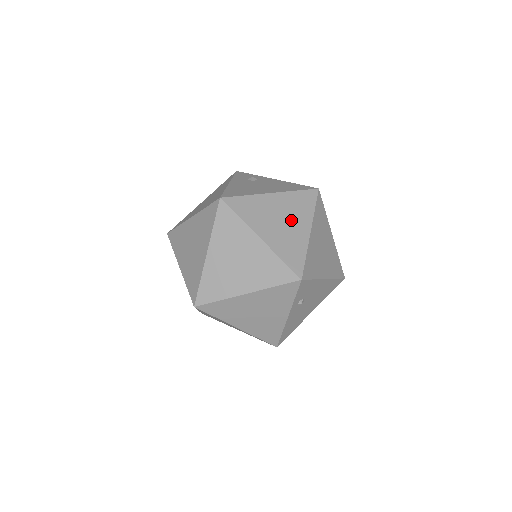
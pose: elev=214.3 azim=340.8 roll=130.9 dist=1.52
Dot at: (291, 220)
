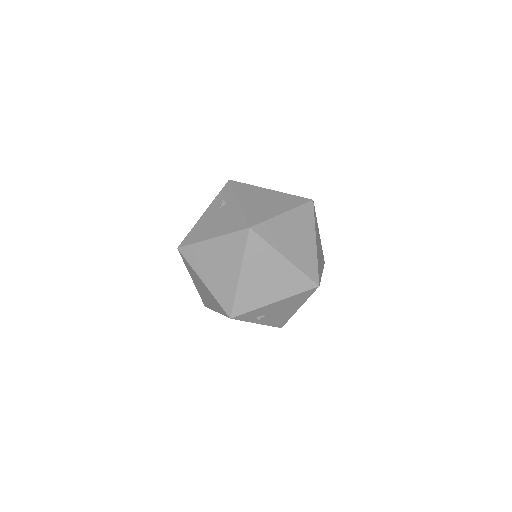
Dot at: (225, 264)
